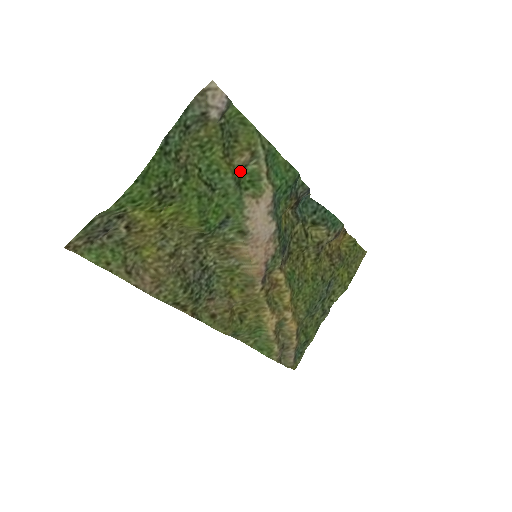
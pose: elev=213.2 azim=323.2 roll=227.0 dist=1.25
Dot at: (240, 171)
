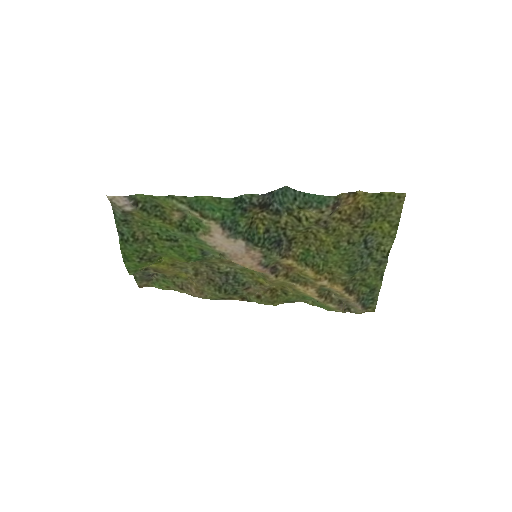
Dot at: (184, 221)
